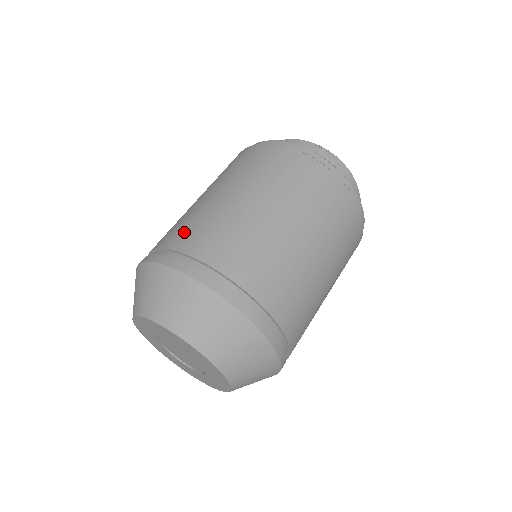
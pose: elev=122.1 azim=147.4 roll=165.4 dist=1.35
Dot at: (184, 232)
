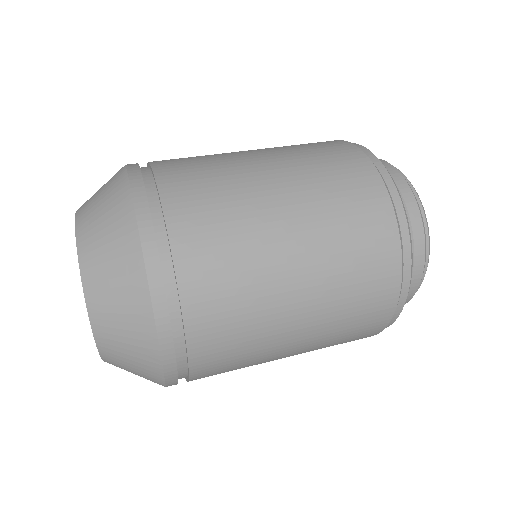
Dot at: (181, 161)
